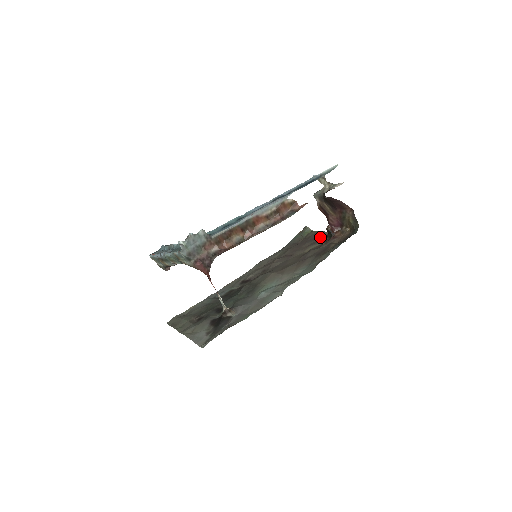
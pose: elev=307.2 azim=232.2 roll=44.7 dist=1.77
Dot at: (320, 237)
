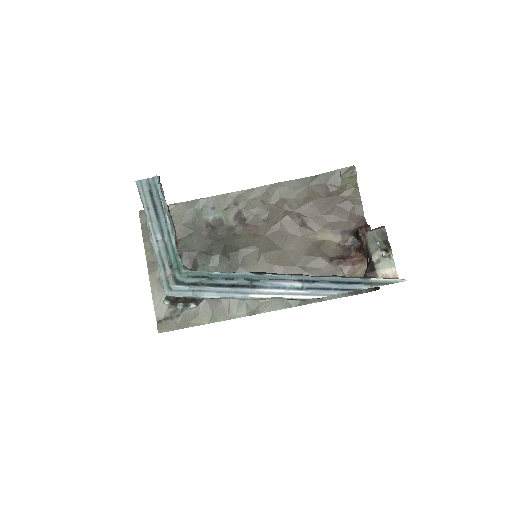
Dot at: (350, 216)
